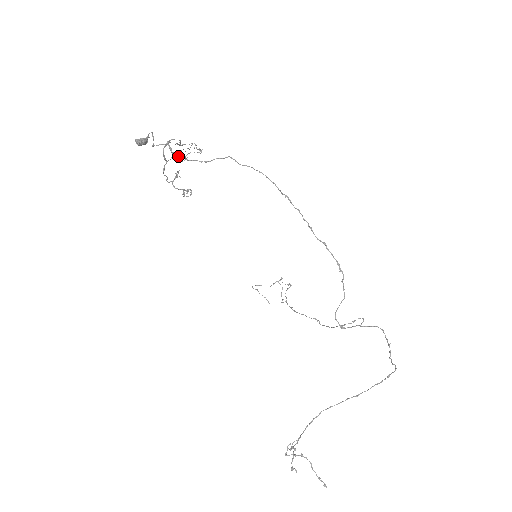
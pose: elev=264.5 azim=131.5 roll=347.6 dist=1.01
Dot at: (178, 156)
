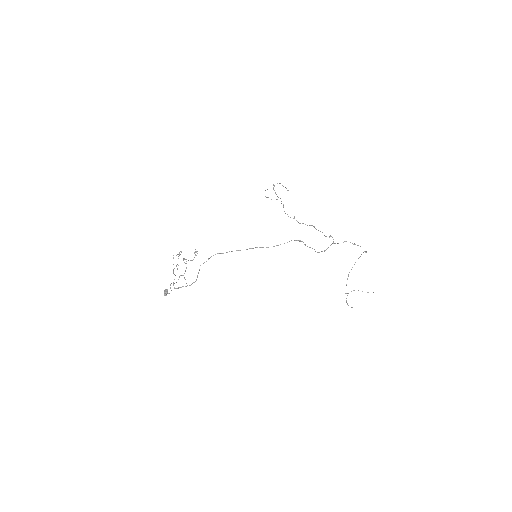
Dot at: occluded
